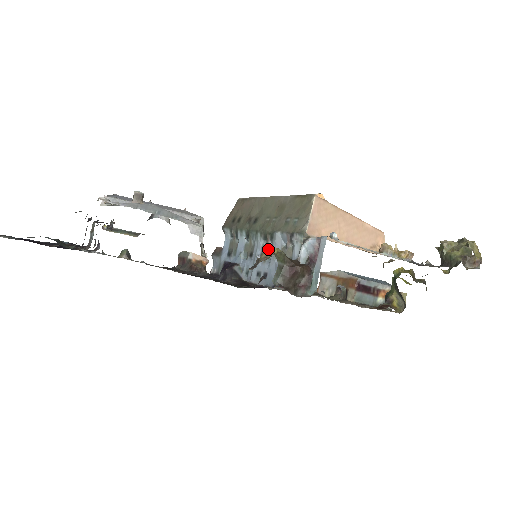
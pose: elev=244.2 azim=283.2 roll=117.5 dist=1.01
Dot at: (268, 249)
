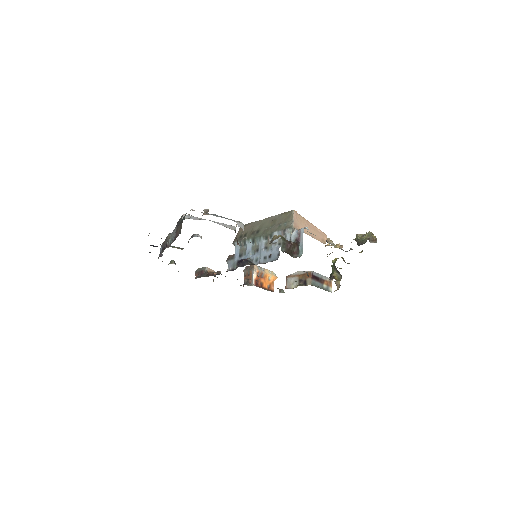
Dot at: (275, 235)
